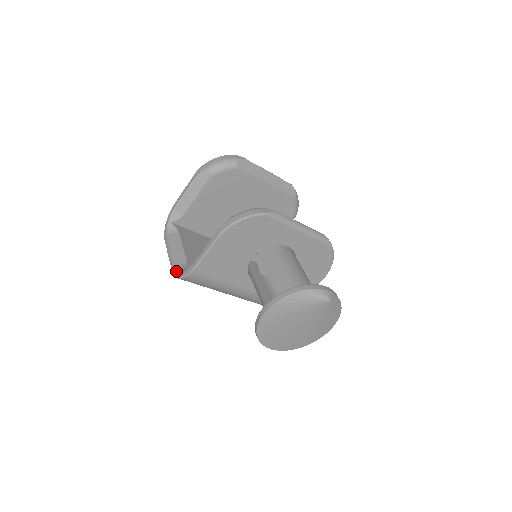
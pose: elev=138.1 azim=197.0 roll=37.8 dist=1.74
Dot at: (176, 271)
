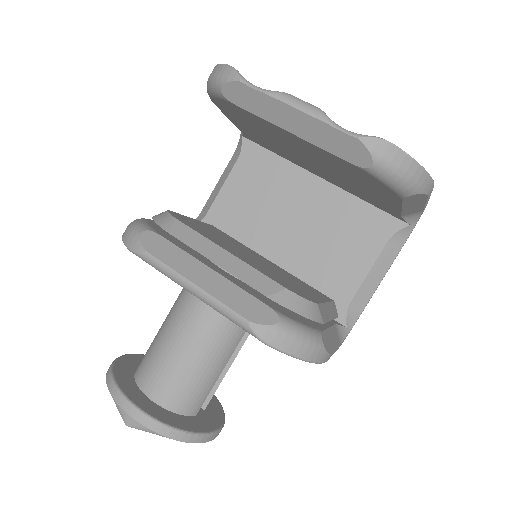
Dot at: occluded
